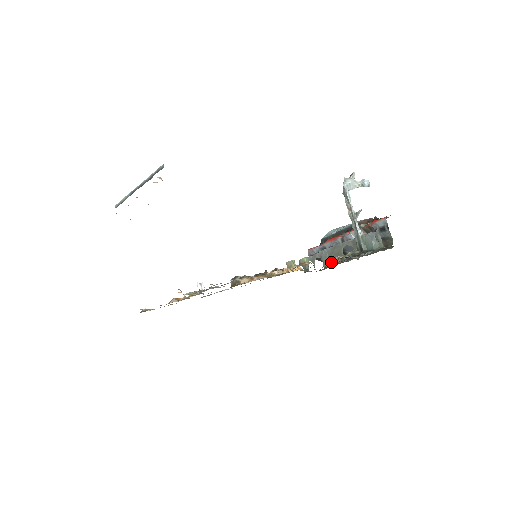
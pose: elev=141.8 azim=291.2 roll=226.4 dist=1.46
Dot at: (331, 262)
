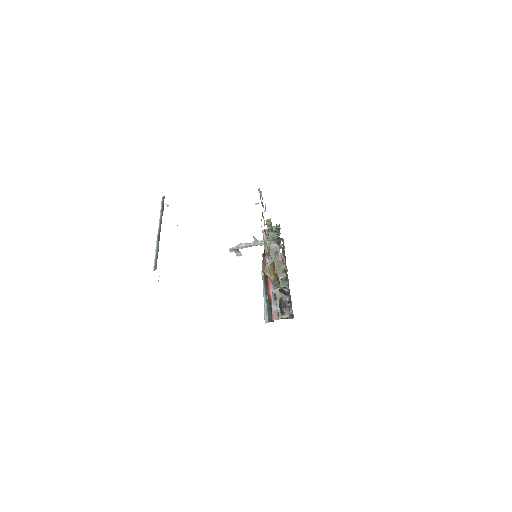
Dot at: (284, 276)
